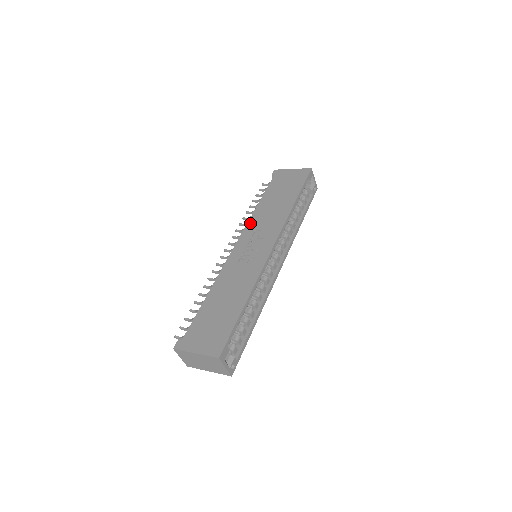
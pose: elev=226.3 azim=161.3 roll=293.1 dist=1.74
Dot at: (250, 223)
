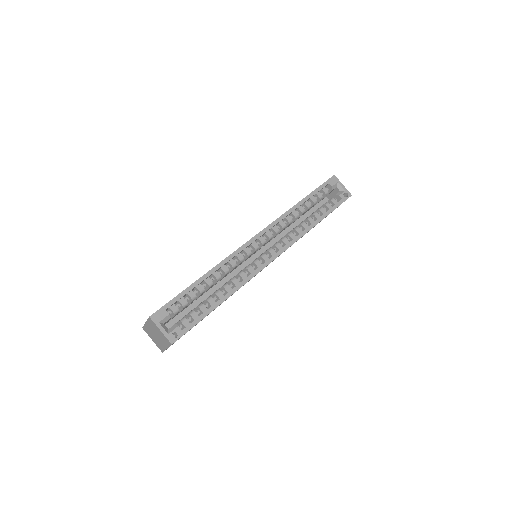
Dot at: occluded
